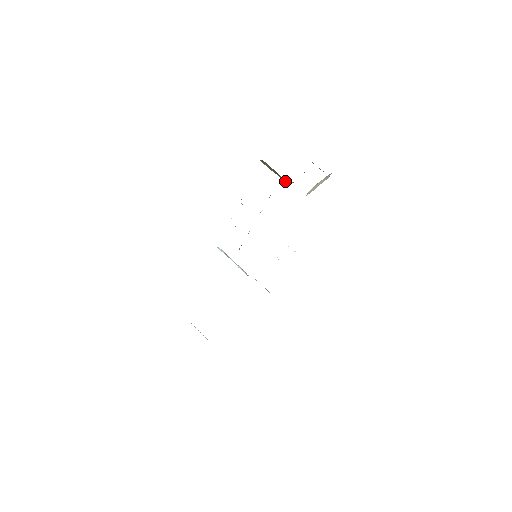
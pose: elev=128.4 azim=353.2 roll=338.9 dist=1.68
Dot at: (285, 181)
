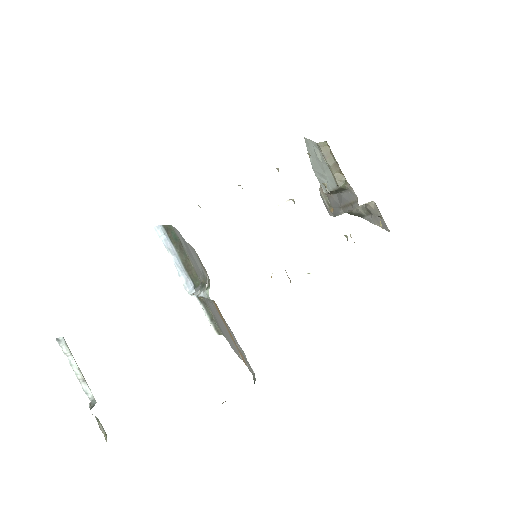
Dot at: (339, 180)
